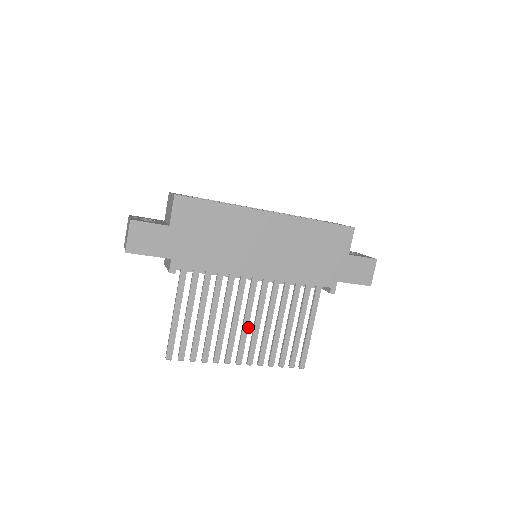
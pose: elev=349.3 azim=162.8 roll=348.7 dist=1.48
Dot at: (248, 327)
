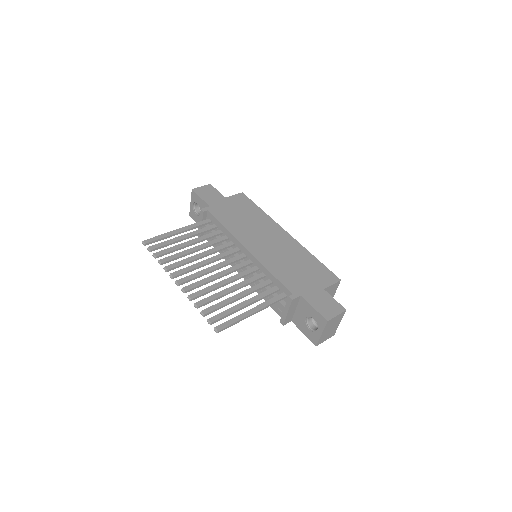
Dot at: (209, 271)
